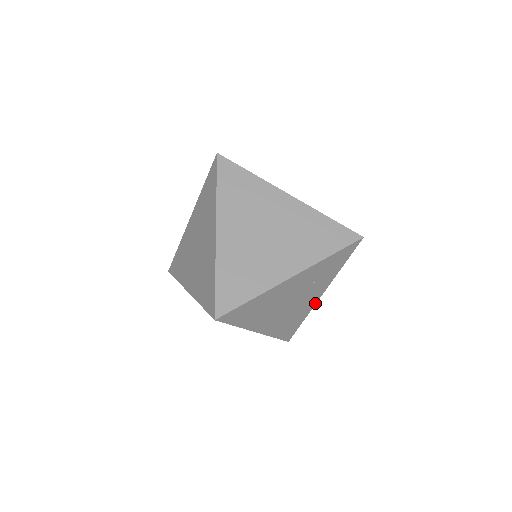
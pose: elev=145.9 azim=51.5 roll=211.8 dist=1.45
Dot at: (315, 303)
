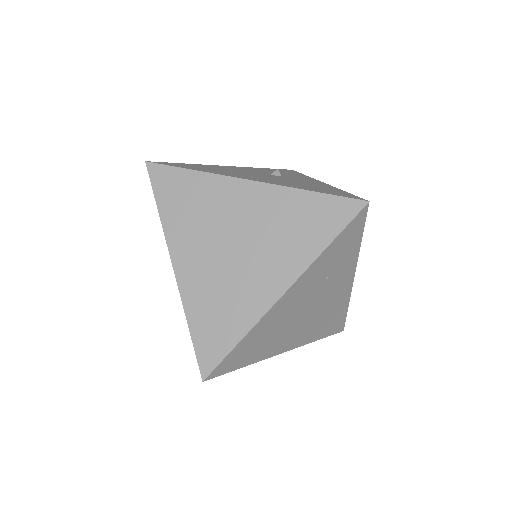
Dot at: (350, 288)
